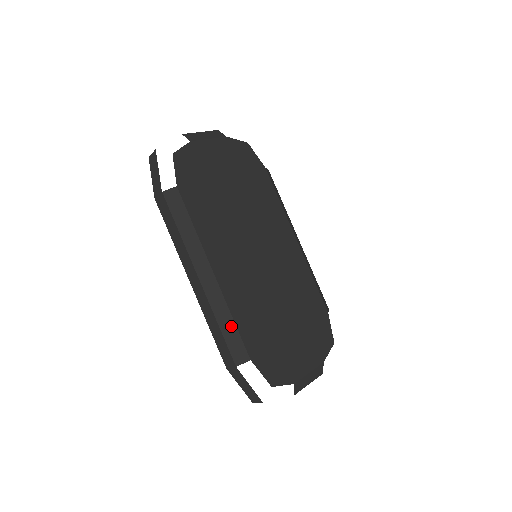
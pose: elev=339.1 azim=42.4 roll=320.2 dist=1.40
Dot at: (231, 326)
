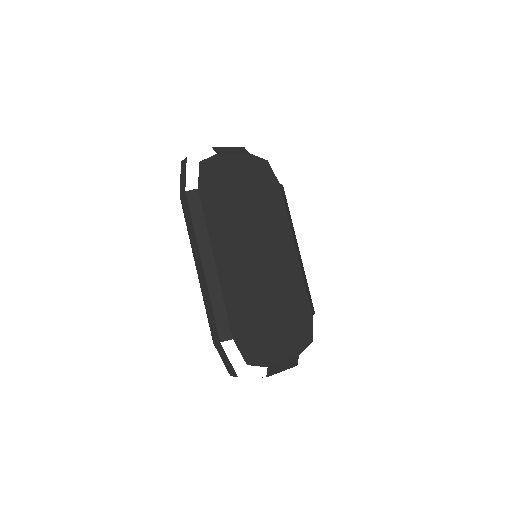
Dot at: (222, 309)
